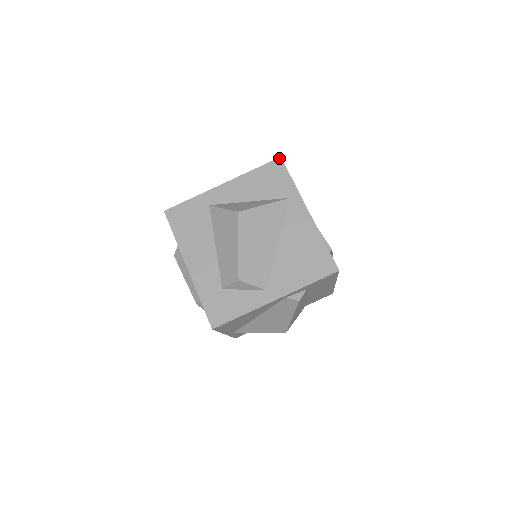
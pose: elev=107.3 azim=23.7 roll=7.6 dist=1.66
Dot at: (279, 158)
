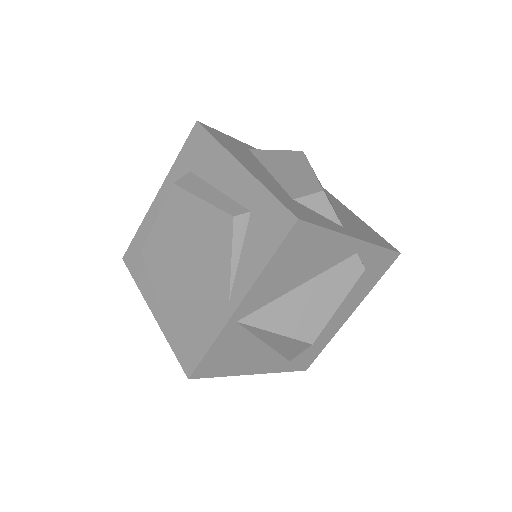
Dot at: occluded
